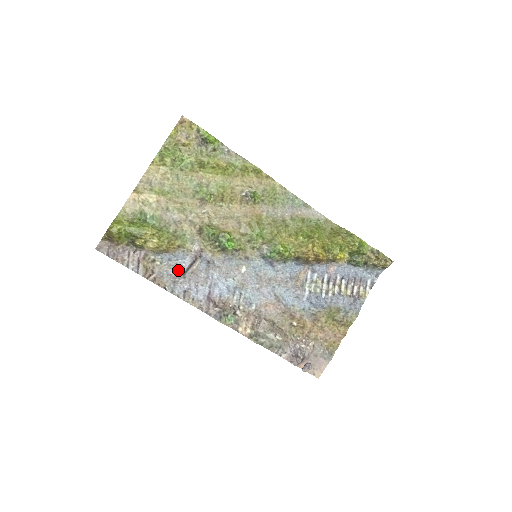
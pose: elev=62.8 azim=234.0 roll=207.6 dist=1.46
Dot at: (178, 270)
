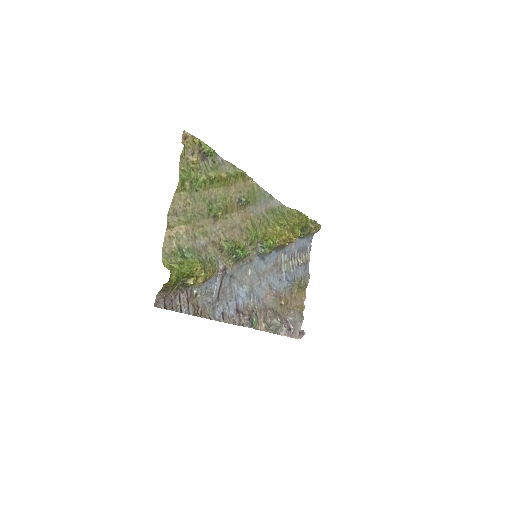
Dot at: (214, 295)
